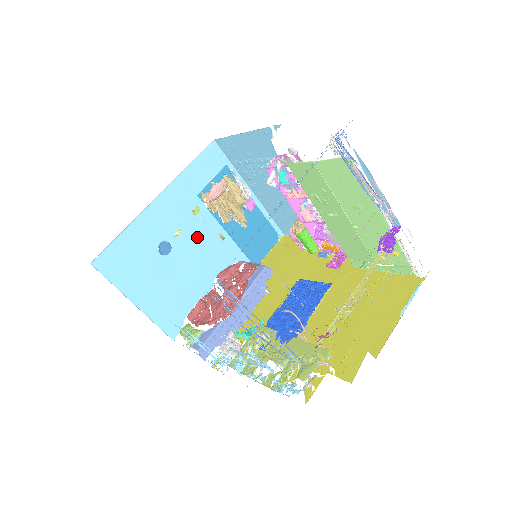
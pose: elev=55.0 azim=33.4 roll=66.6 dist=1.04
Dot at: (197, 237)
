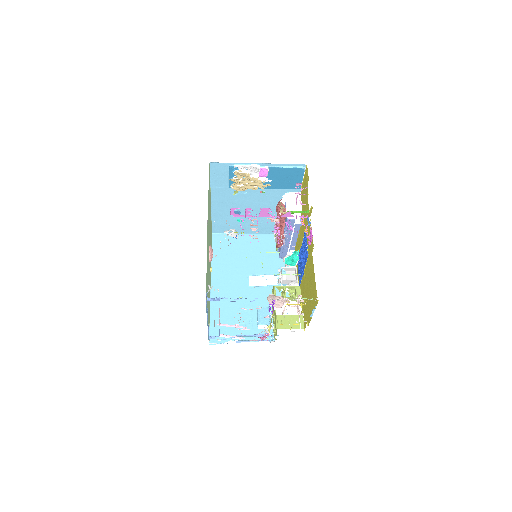
Dot at: (248, 200)
